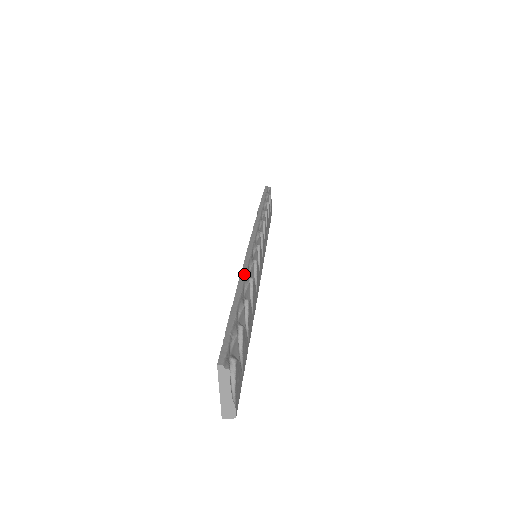
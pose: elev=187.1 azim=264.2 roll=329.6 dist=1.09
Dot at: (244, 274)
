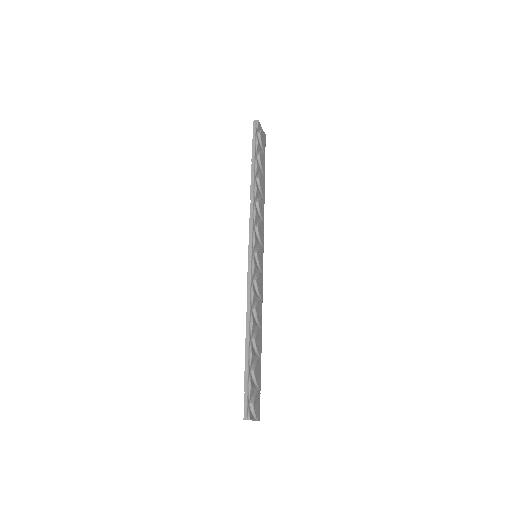
Dot at: (248, 316)
